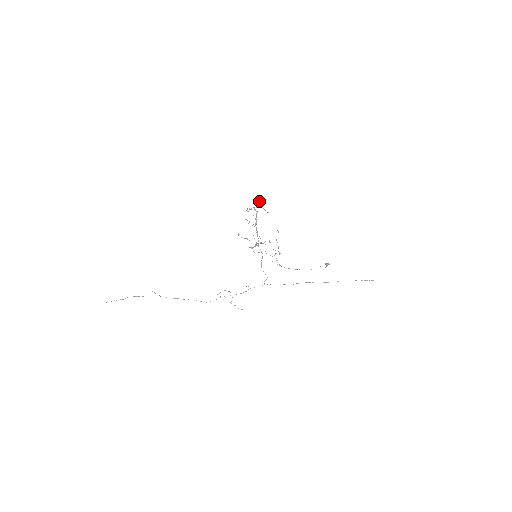
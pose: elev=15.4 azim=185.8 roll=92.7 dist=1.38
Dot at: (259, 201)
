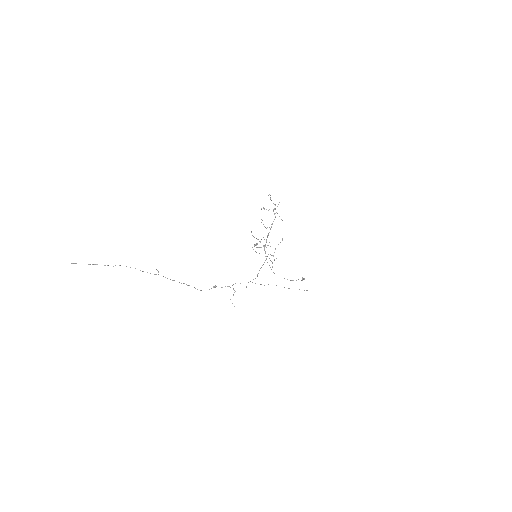
Dot at: (275, 204)
